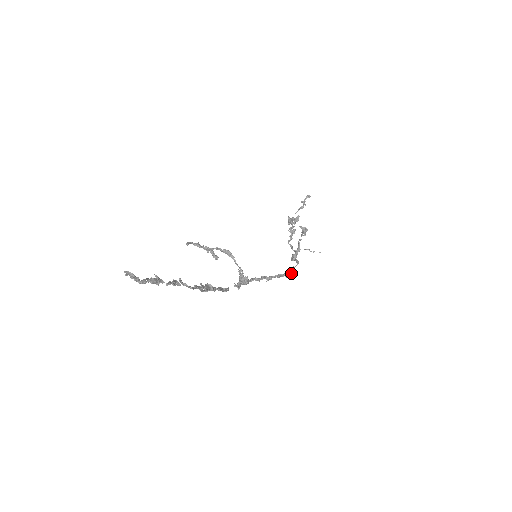
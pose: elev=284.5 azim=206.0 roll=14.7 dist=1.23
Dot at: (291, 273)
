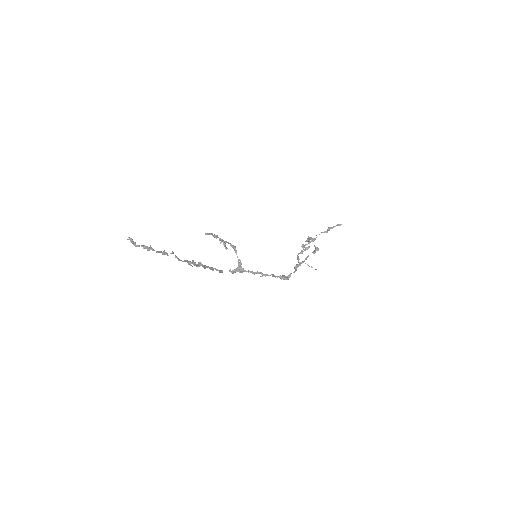
Dot at: (286, 277)
